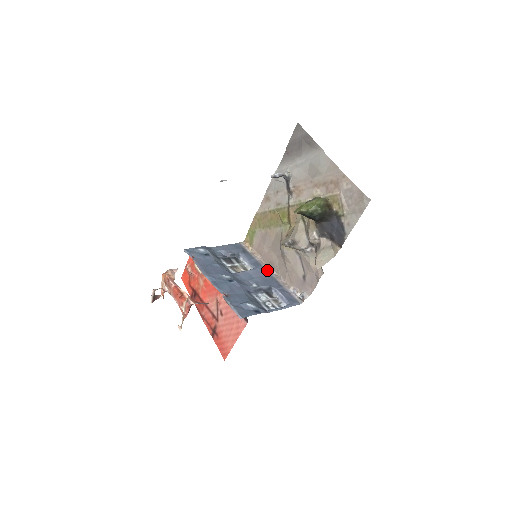
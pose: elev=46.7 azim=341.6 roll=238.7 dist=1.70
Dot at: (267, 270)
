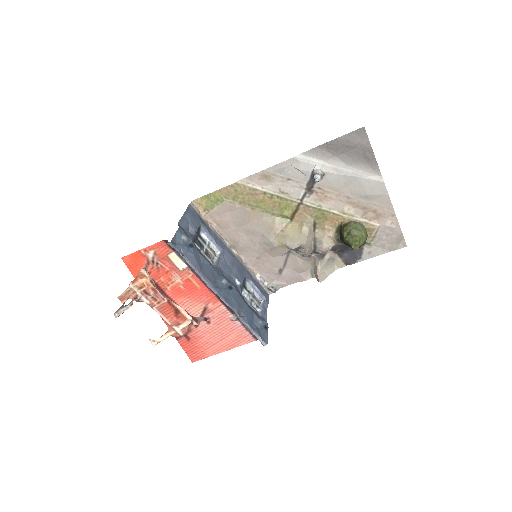
Dot at: (231, 250)
